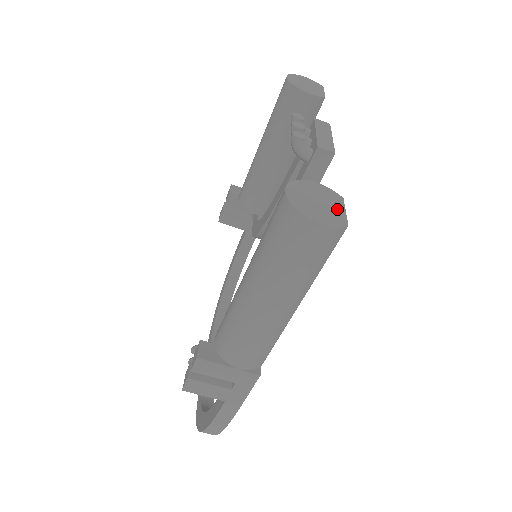
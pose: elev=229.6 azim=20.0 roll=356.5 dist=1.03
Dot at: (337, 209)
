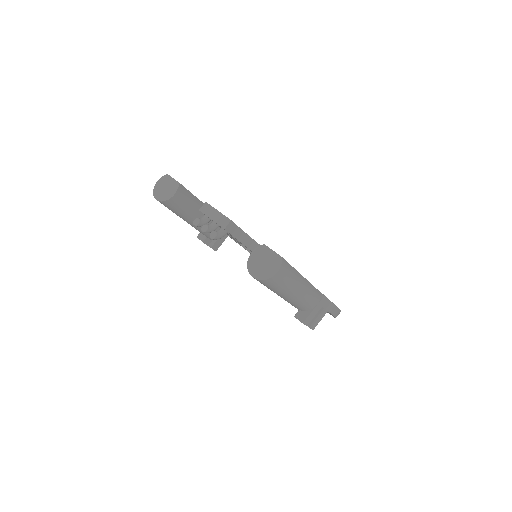
Dot at: (271, 255)
